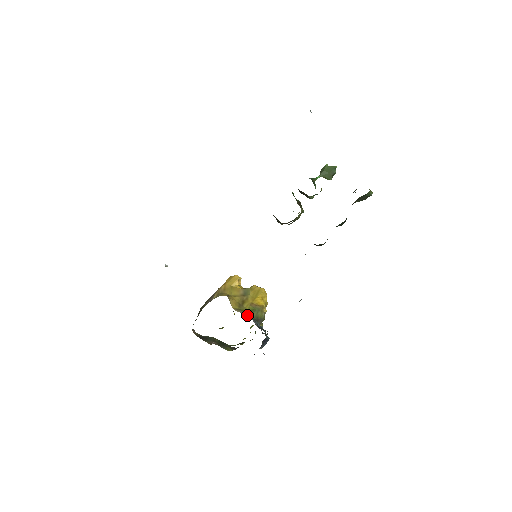
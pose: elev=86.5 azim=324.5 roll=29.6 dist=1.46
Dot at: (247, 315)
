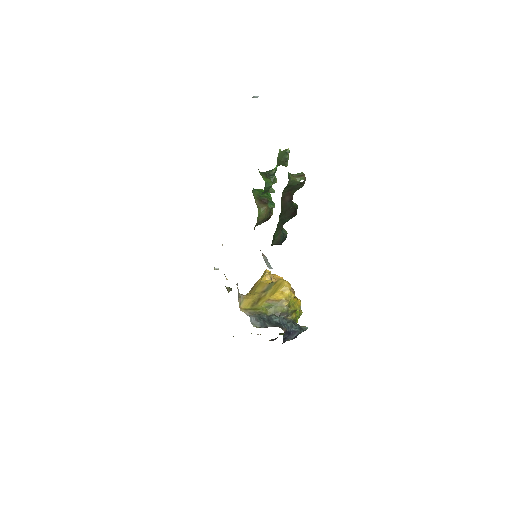
Dot at: (251, 315)
